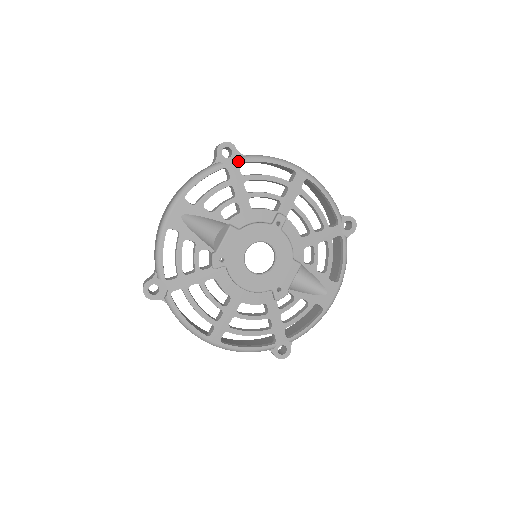
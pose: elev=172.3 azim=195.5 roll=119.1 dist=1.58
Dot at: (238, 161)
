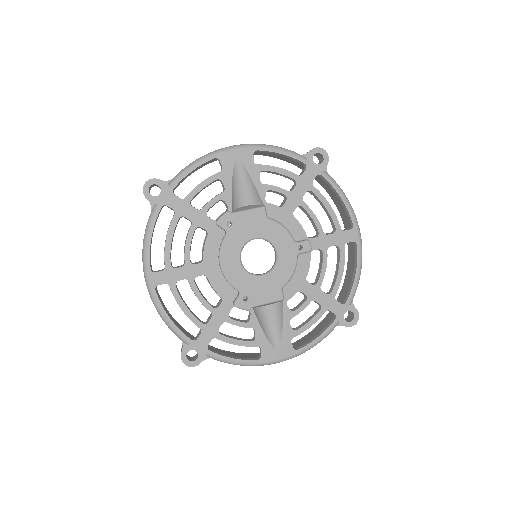
Dot at: (320, 171)
